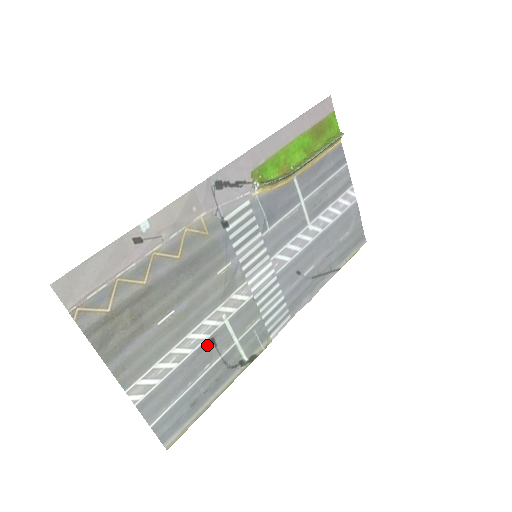
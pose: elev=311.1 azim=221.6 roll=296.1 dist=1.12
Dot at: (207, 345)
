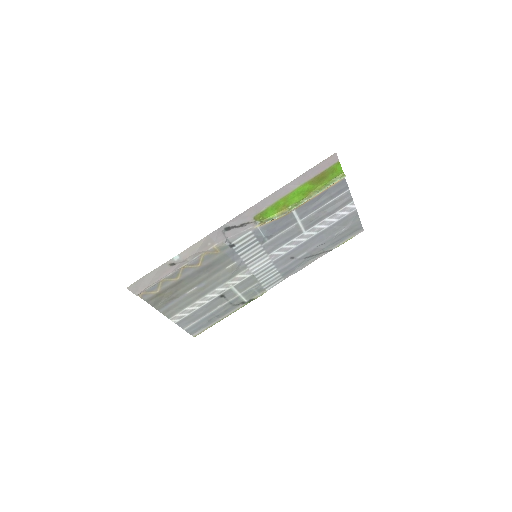
Dot at: (219, 298)
